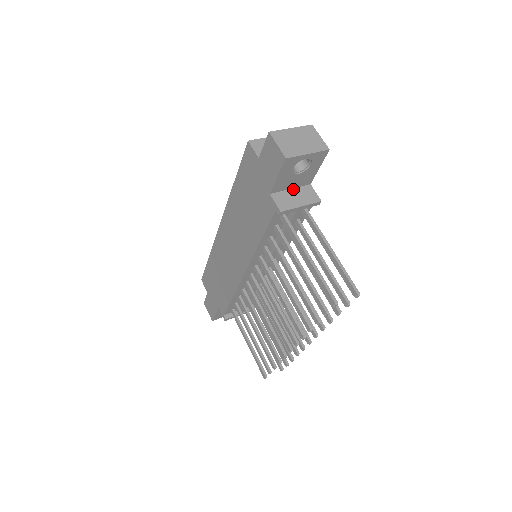
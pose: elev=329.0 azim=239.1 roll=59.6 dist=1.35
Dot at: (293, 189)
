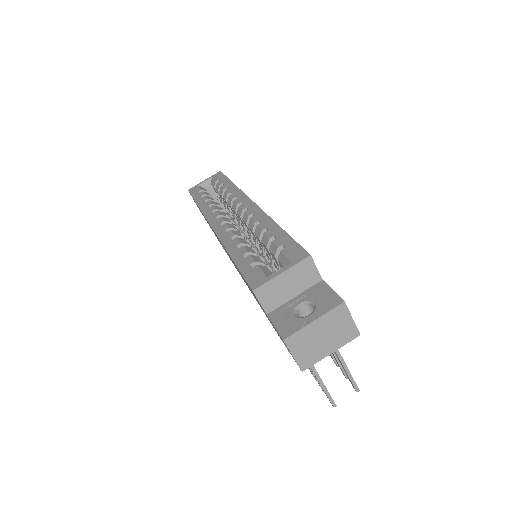
Dot at: occluded
